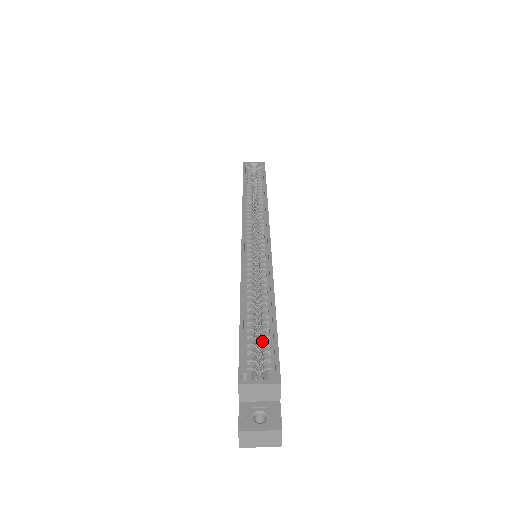
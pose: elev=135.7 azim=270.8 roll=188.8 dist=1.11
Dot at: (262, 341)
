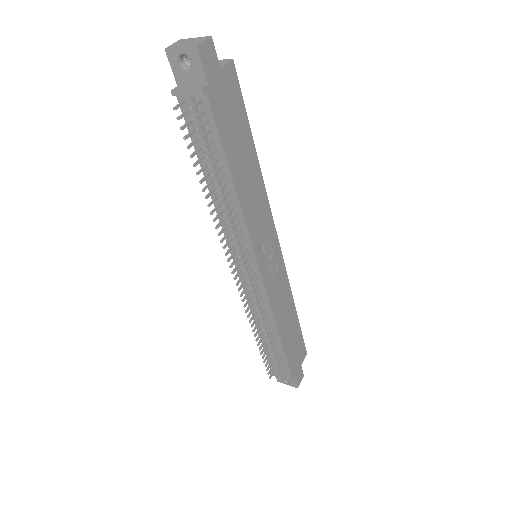
Dot at: occluded
